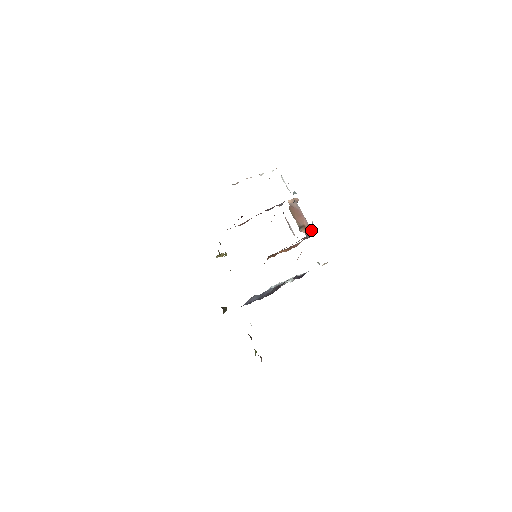
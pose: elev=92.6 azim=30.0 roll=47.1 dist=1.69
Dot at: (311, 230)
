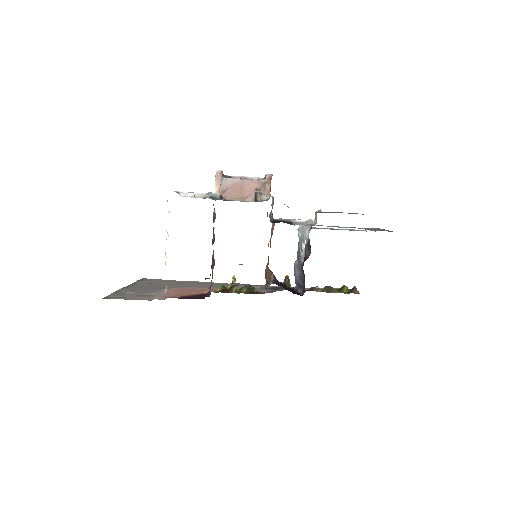
Dot at: (267, 180)
